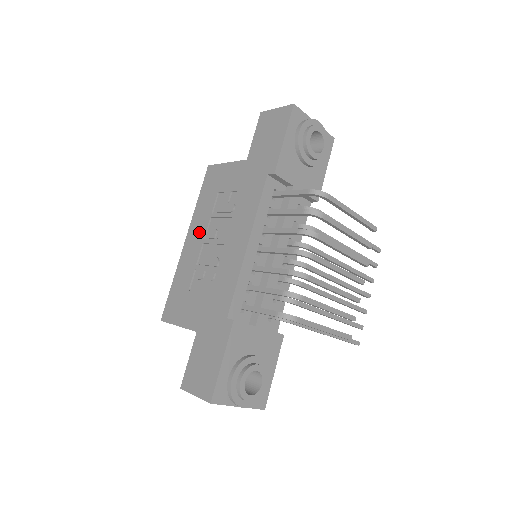
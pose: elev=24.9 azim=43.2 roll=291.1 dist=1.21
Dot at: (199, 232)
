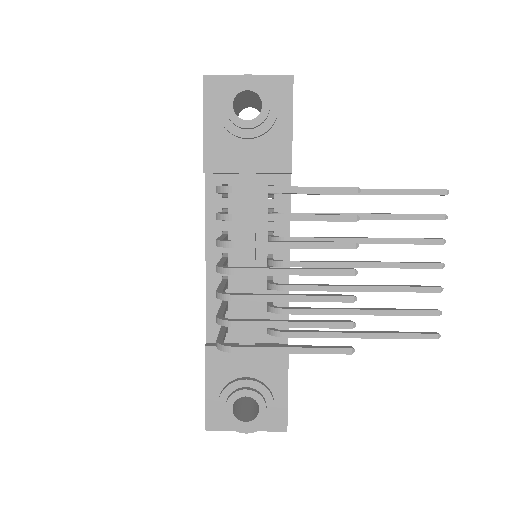
Dot at: occluded
